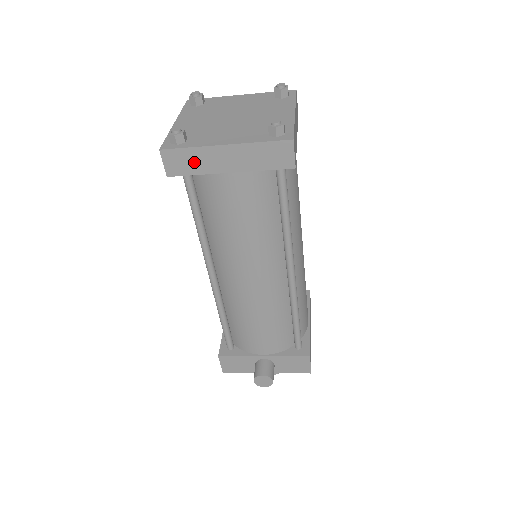
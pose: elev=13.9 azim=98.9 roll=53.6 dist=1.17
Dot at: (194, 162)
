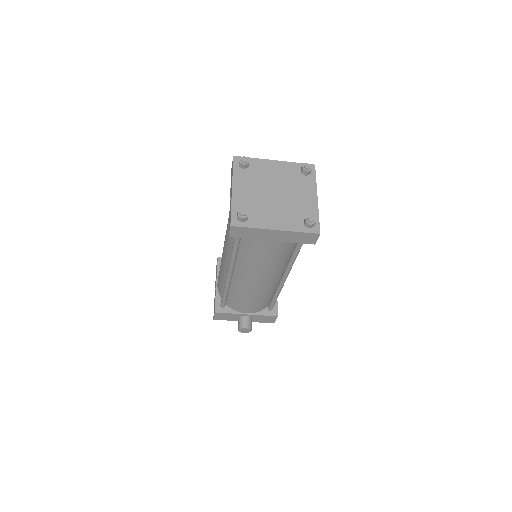
Dot at: (251, 234)
